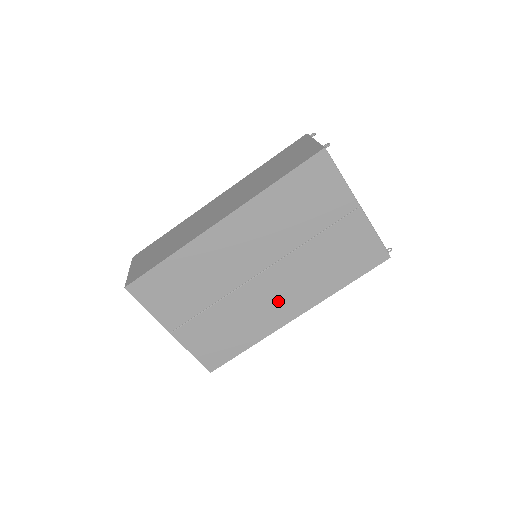
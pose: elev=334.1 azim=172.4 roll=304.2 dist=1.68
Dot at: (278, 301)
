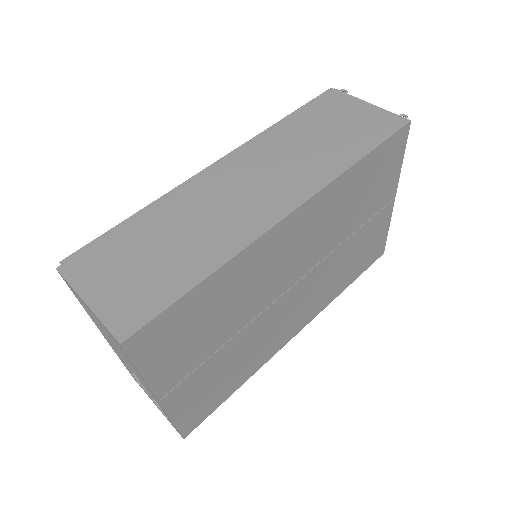
Dot at: (290, 319)
